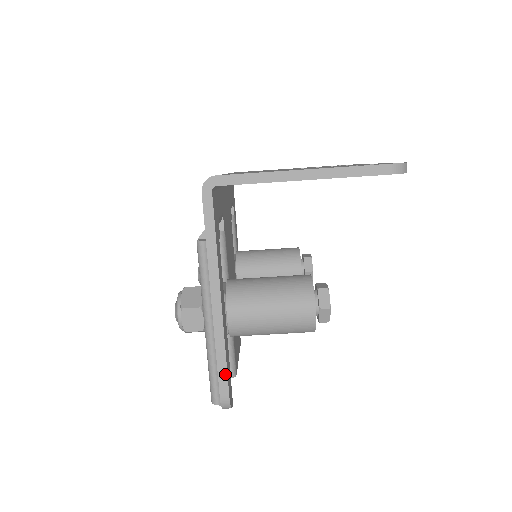
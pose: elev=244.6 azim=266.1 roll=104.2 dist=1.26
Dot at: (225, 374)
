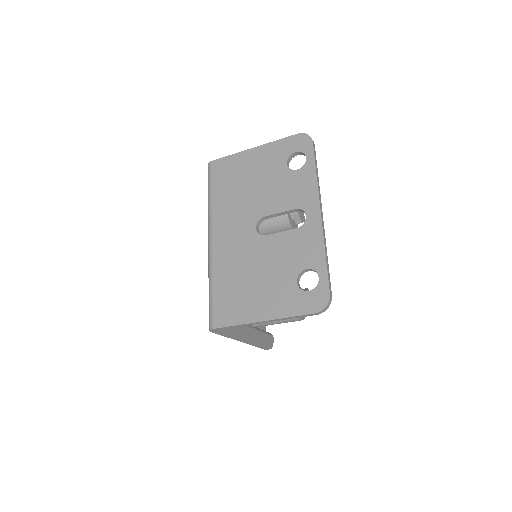
Dot at: (263, 348)
